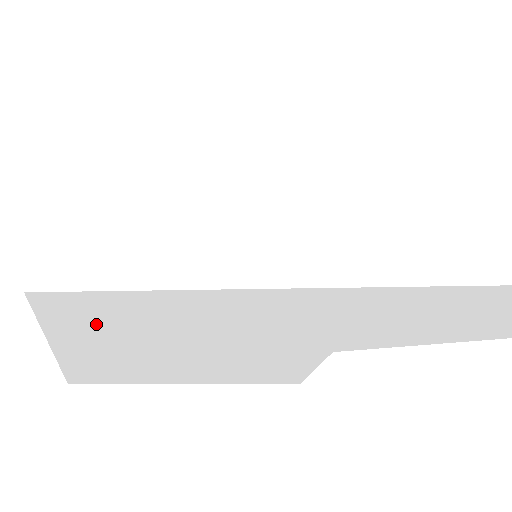
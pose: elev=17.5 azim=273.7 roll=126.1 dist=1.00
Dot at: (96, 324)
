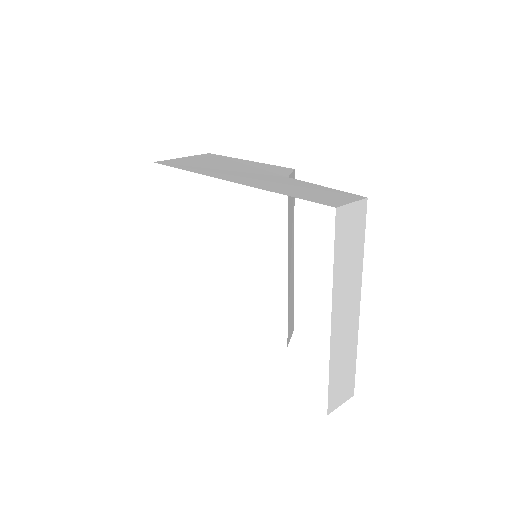
Dot at: occluded
